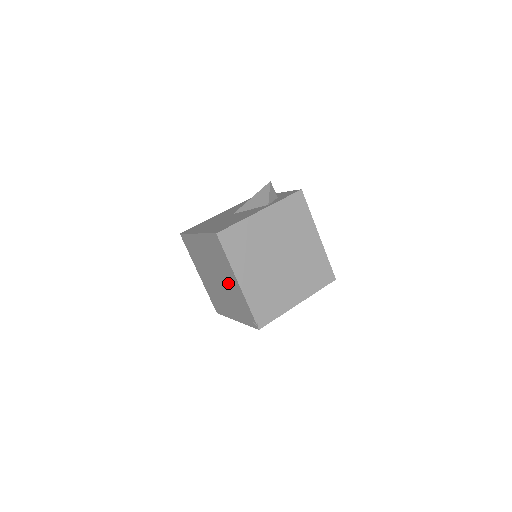
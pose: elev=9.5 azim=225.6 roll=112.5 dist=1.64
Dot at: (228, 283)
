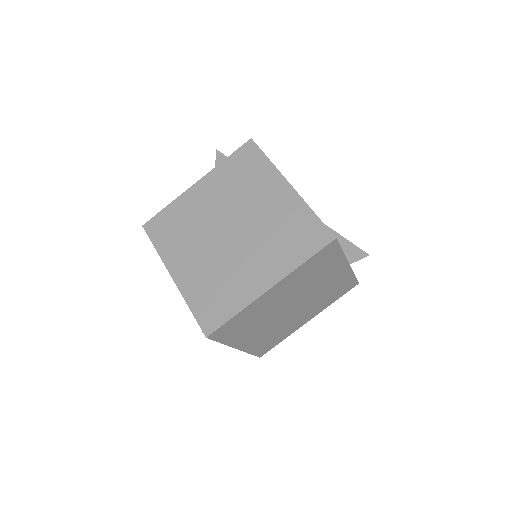
Dot at: occluded
